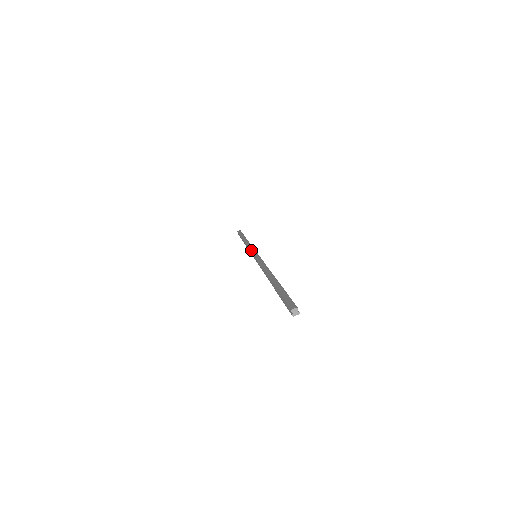
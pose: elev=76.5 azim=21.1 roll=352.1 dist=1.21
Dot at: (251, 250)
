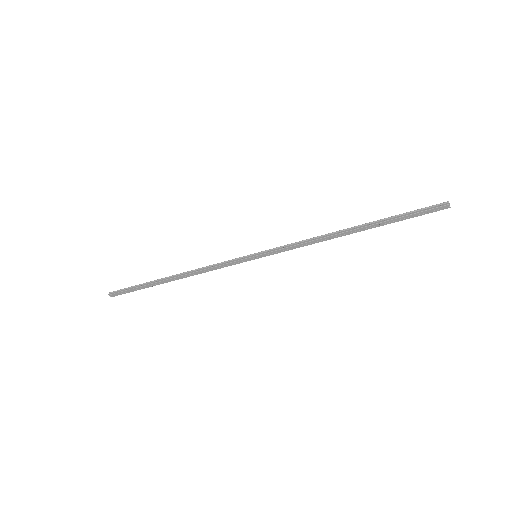
Dot at: (236, 258)
